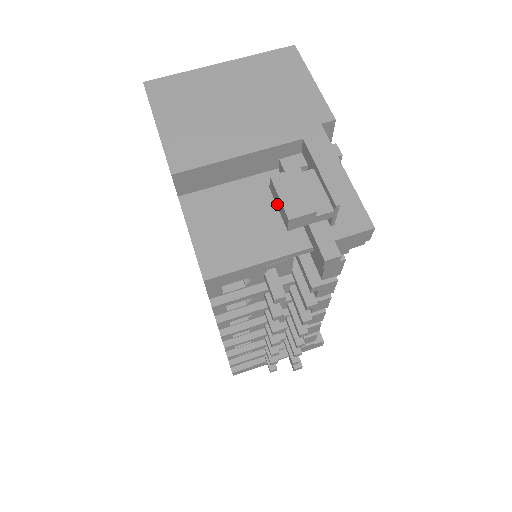
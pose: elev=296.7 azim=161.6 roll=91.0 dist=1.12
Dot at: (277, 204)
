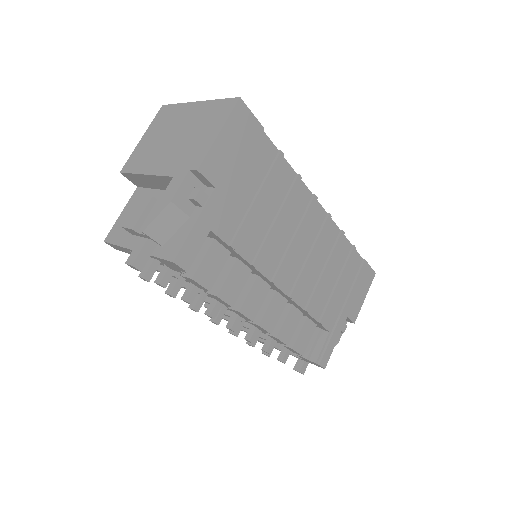
Dot at: occluded
